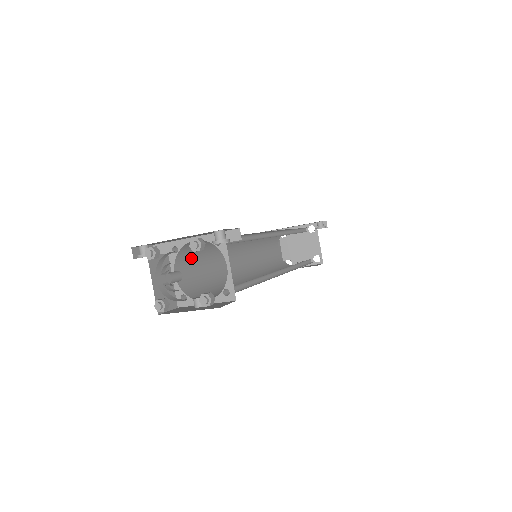
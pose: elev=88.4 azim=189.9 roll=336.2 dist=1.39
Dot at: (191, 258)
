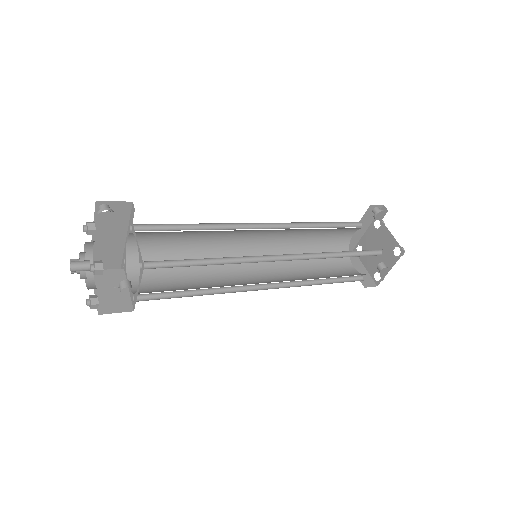
Dot at: (156, 269)
